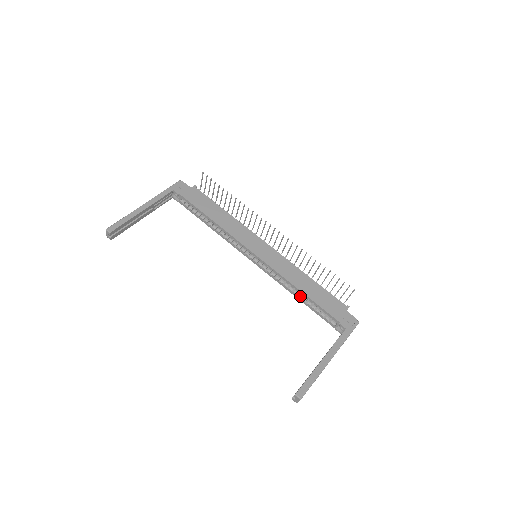
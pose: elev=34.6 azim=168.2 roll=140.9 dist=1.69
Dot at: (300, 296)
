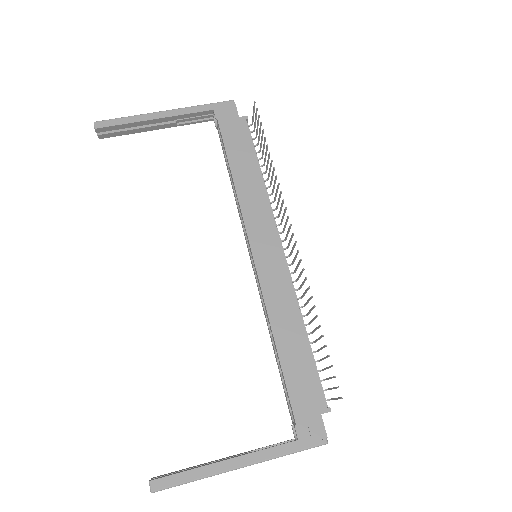
Dot at: occluded
